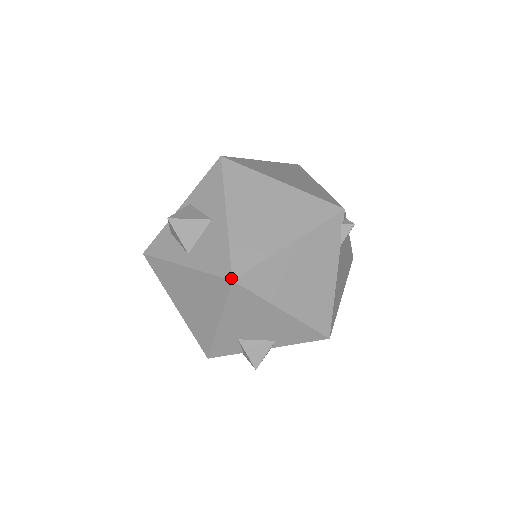
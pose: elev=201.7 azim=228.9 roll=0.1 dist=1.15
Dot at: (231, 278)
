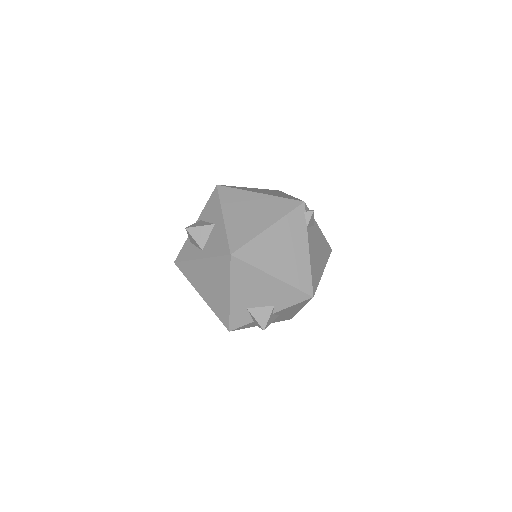
Dot at: (230, 253)
